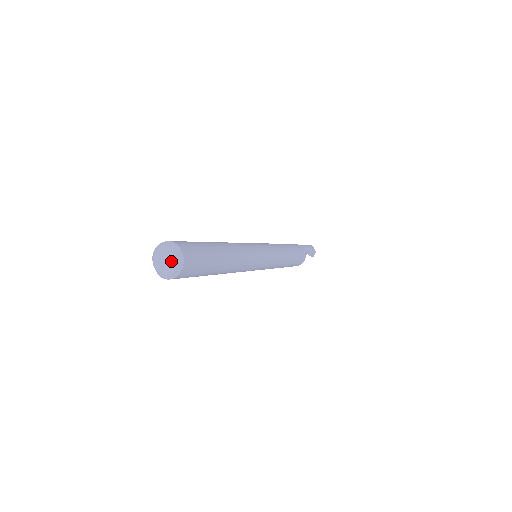
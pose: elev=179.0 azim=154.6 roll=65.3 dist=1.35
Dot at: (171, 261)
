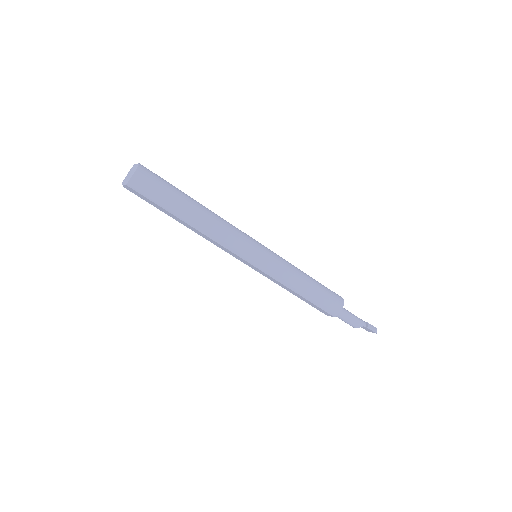
Dot at: occluded
